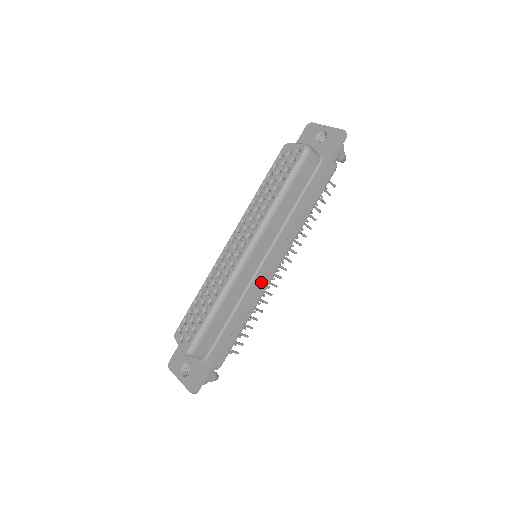
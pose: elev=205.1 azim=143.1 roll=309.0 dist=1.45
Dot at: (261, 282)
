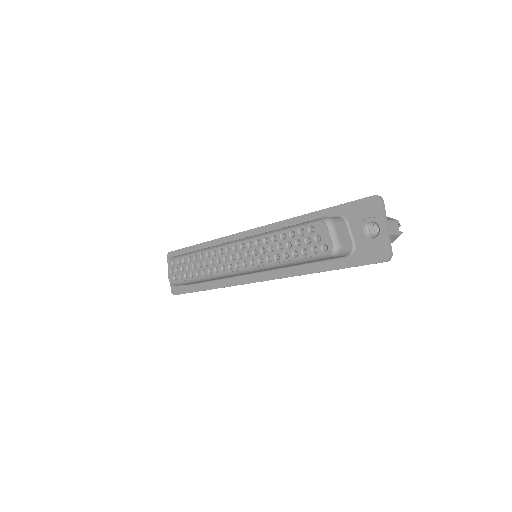
Dot at: occluded
